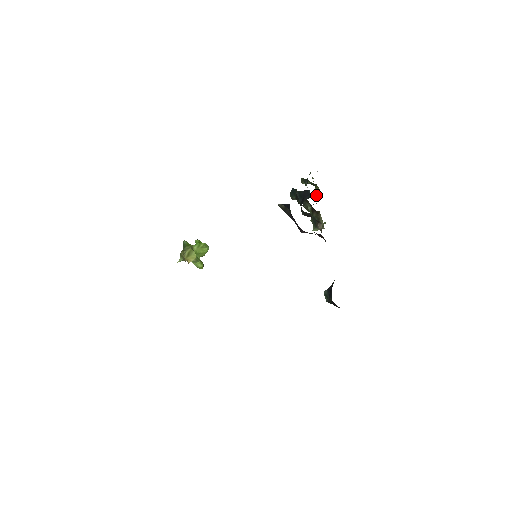
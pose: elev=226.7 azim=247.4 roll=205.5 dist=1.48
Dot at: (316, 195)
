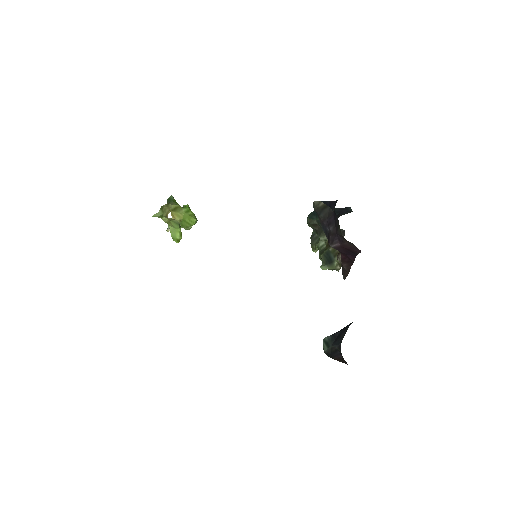
Dot at: occluded
